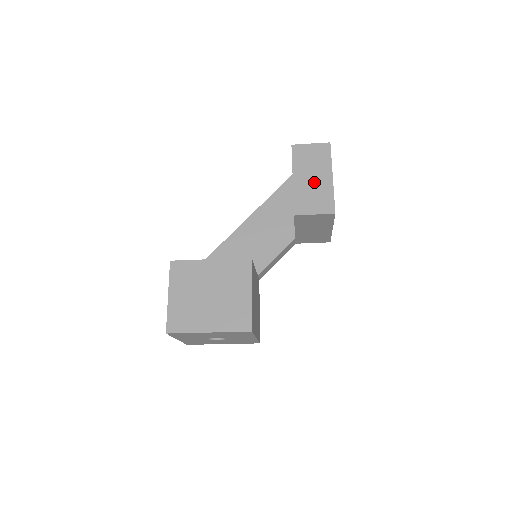
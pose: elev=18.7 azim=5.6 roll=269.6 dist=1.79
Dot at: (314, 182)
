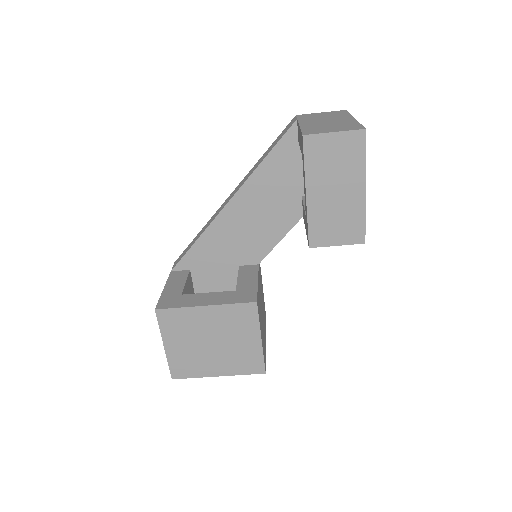
Dot at: (337, 199)
